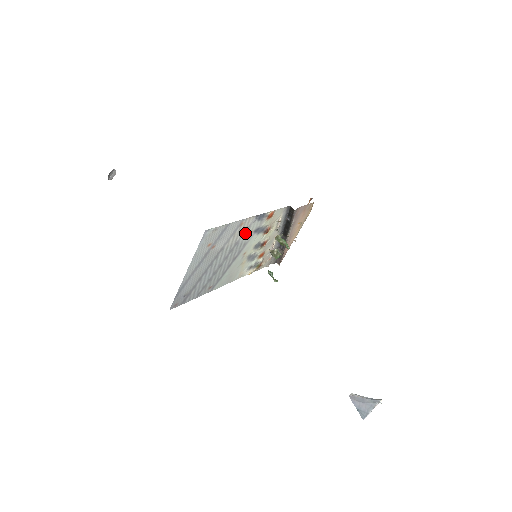
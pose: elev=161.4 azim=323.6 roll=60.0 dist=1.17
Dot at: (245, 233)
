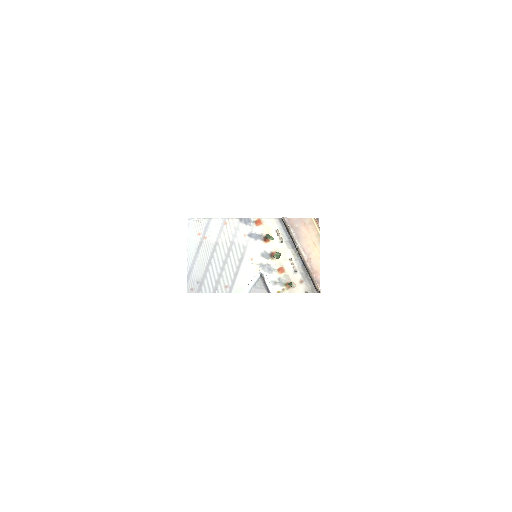
Dot at: (237, 235)
